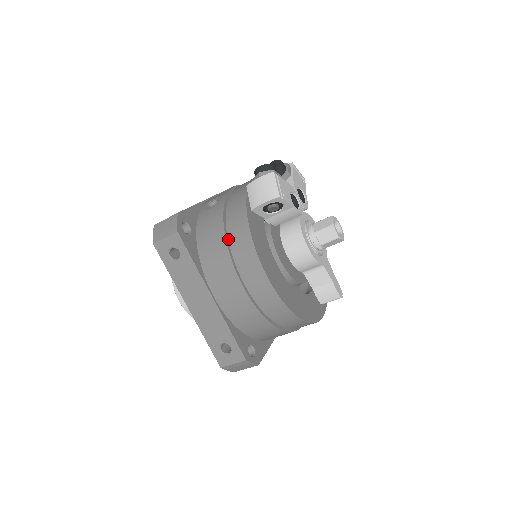
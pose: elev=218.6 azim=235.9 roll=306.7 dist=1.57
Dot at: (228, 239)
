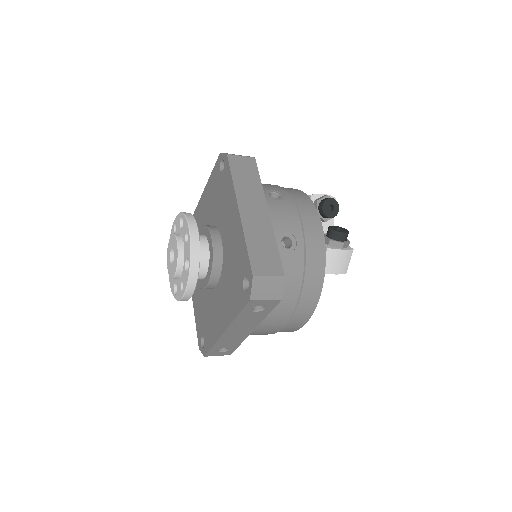
Dot at: (297, 296)
